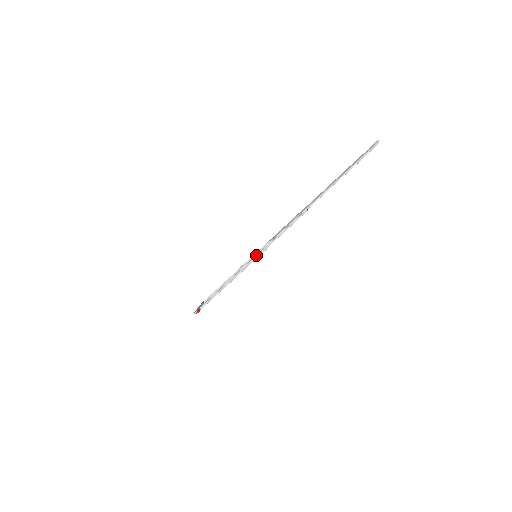
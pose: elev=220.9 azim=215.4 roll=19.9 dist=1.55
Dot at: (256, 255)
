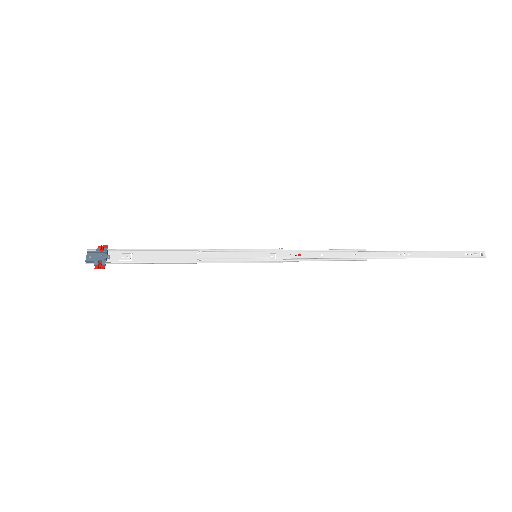
Dot at: (262, 260)
